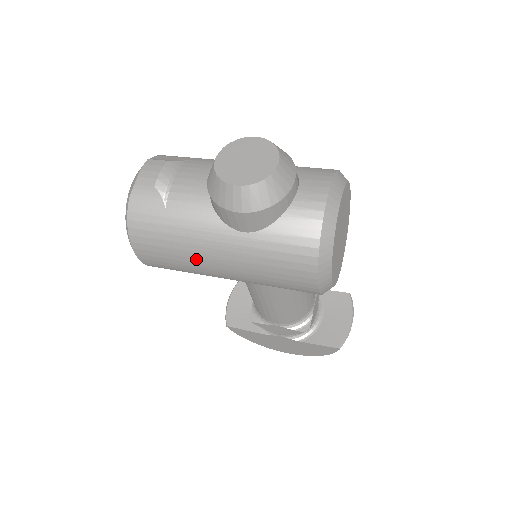
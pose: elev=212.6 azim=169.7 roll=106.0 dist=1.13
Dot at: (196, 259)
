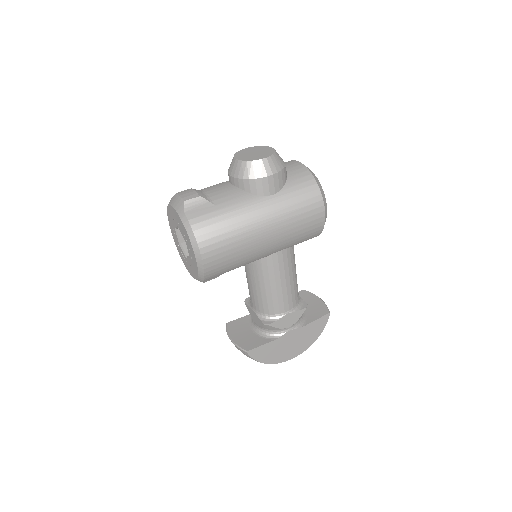
Dot at: (249, 232)
